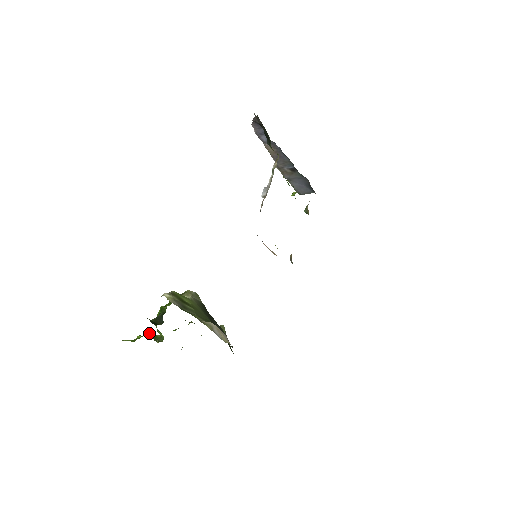
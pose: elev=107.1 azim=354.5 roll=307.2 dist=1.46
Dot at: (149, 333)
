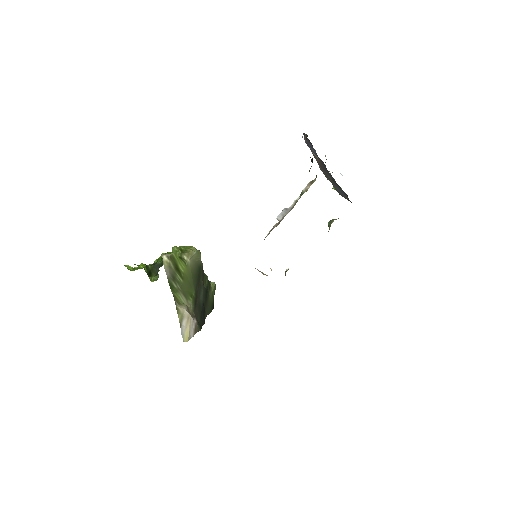
Dot at: occluded
